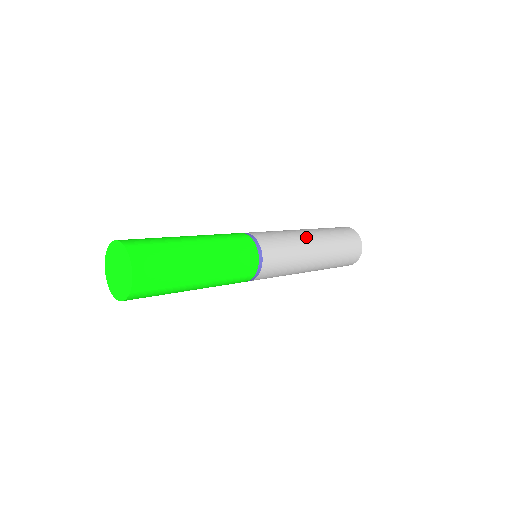
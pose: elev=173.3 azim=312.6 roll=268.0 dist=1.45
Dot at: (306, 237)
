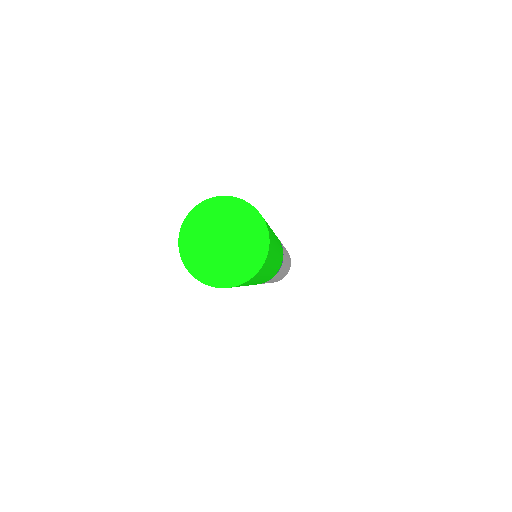
Dot at: occluded
